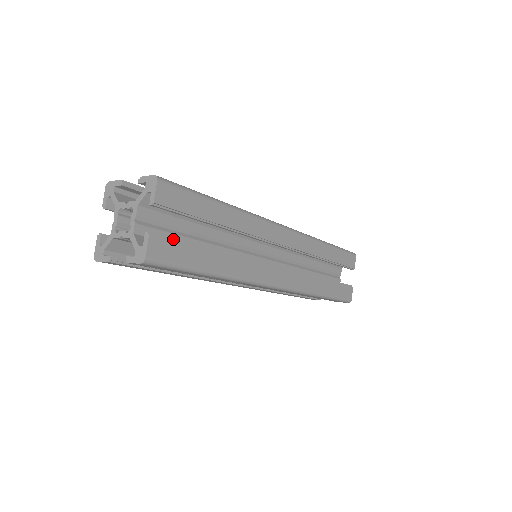
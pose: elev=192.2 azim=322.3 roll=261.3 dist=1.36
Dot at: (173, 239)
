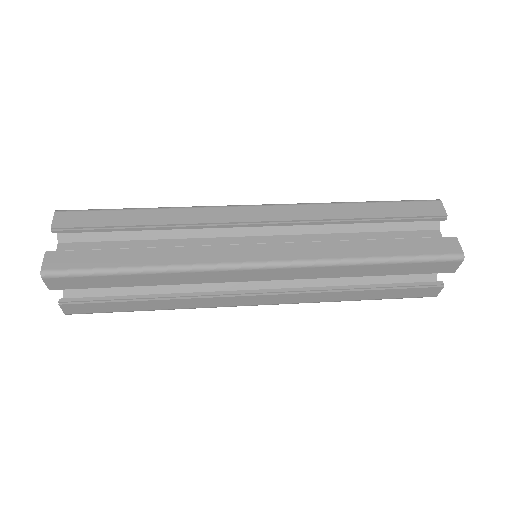
Dot at: (89, 300)
